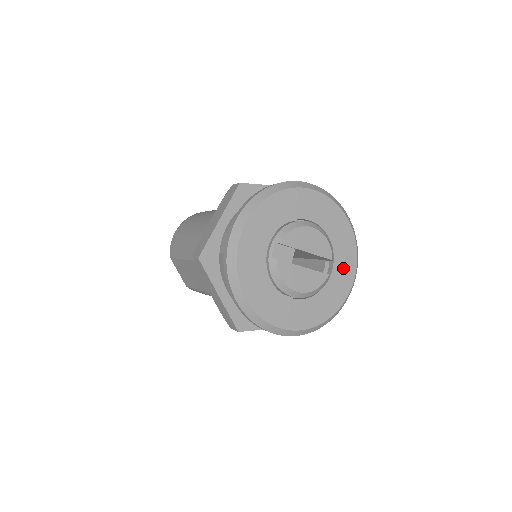
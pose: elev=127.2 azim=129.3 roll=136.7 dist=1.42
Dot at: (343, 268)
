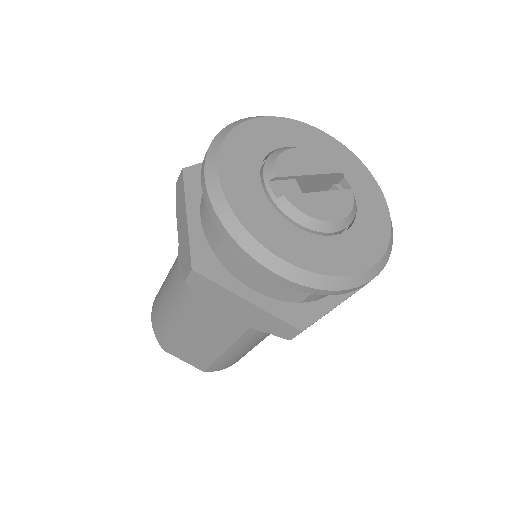
Dot at: (359, 180)
